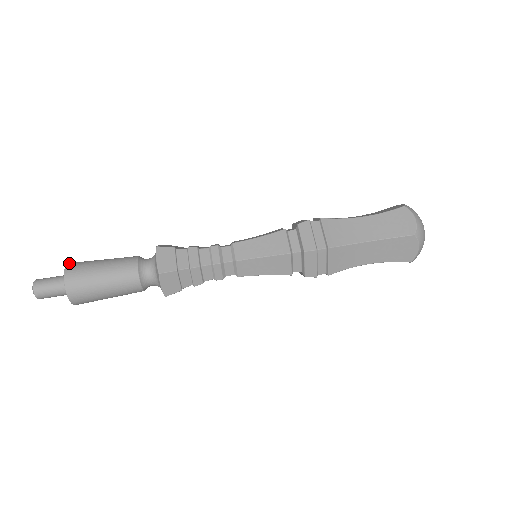
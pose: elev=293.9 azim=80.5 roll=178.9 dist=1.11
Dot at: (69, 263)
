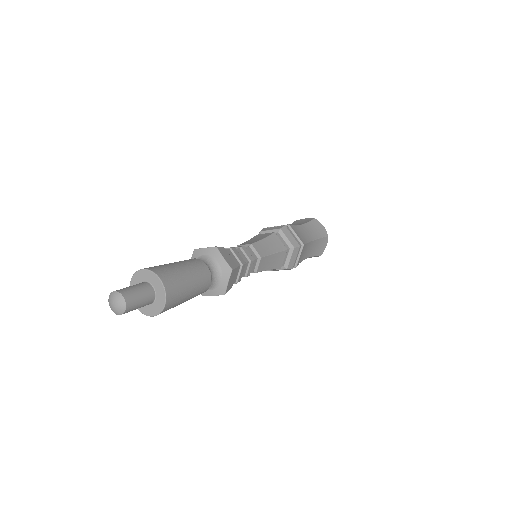
Dot at: (132, 278)
